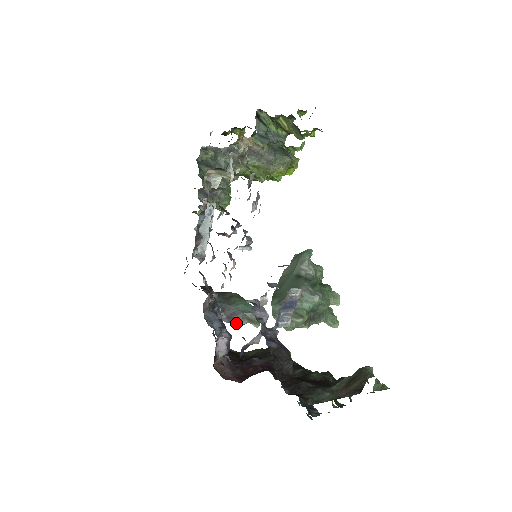
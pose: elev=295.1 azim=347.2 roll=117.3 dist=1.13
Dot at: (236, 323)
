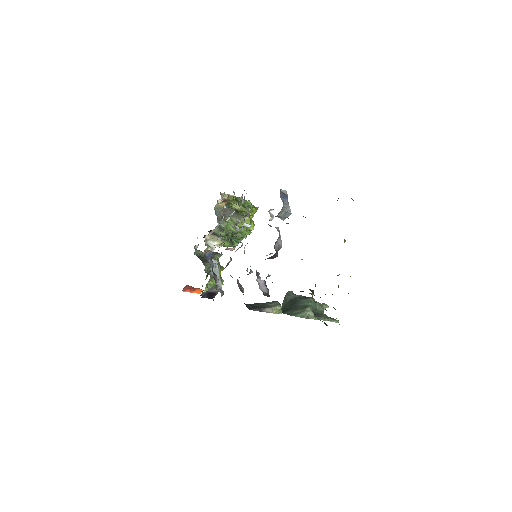
Dot at: occluded
